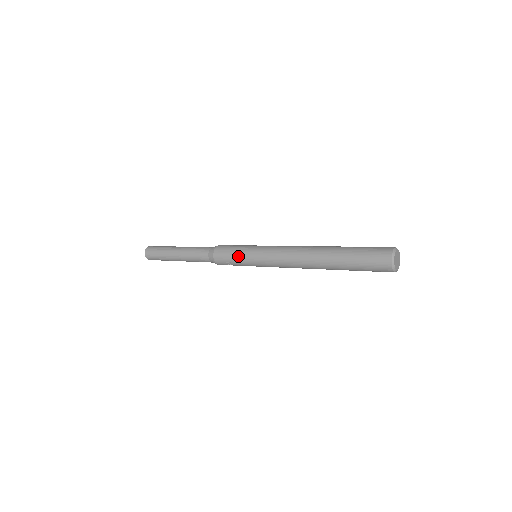
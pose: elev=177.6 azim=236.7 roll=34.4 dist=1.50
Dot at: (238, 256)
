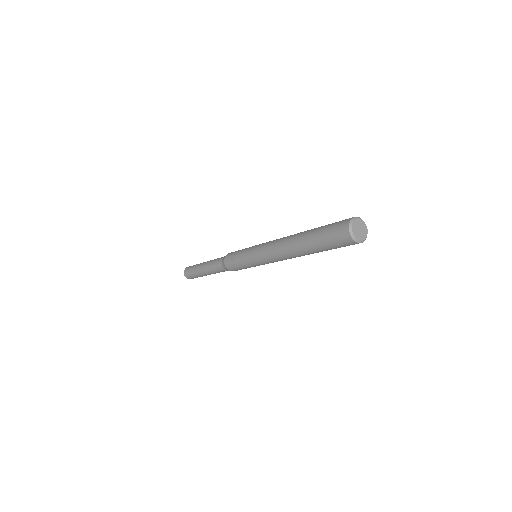
Dot at: (243, 249)
